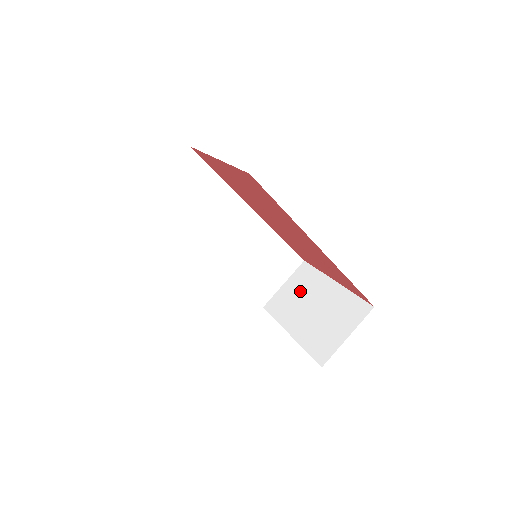
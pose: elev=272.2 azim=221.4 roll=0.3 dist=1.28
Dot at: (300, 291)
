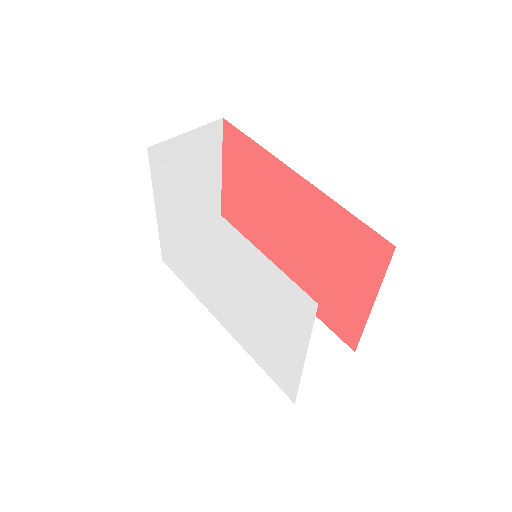
Dot at: occluded
